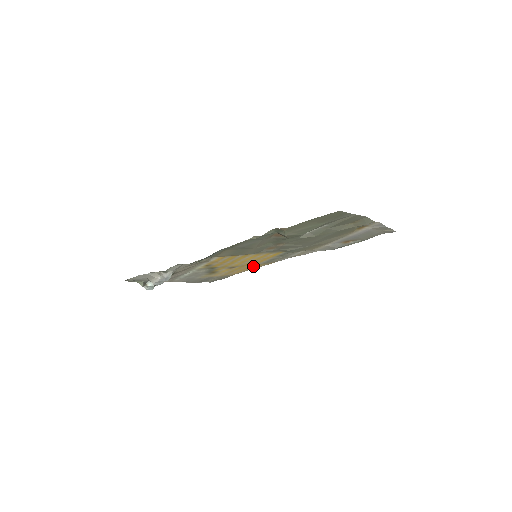
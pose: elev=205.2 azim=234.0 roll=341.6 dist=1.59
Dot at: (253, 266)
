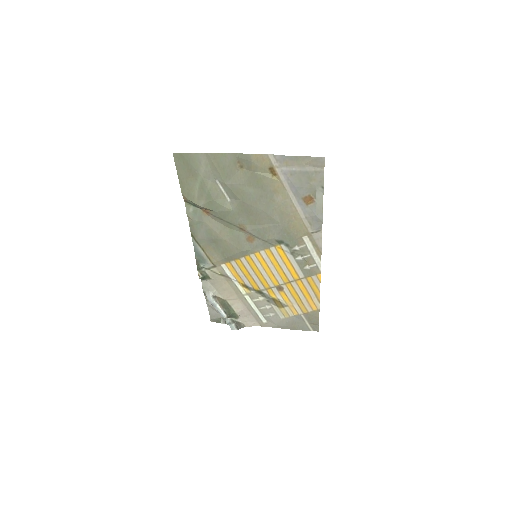
Dot at: (306, 285)
